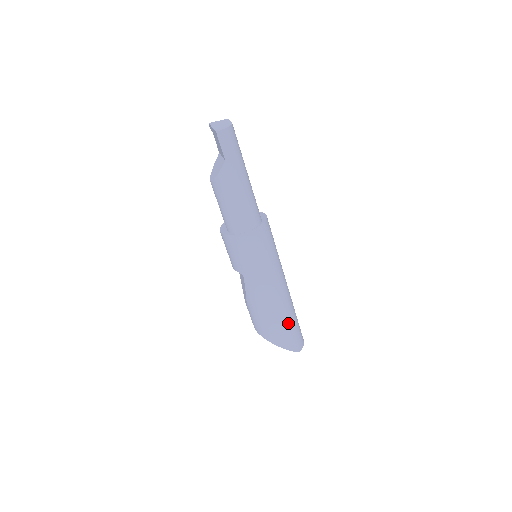
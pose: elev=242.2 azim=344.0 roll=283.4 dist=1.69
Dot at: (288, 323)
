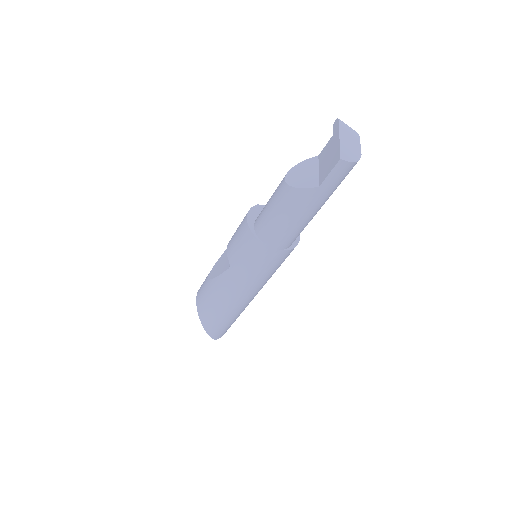
Dot at: (229, 320)
